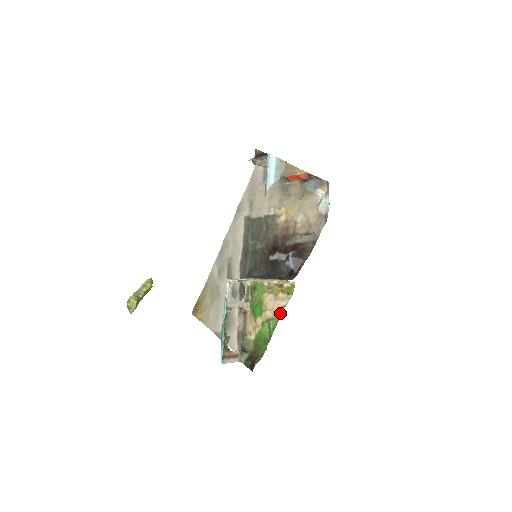
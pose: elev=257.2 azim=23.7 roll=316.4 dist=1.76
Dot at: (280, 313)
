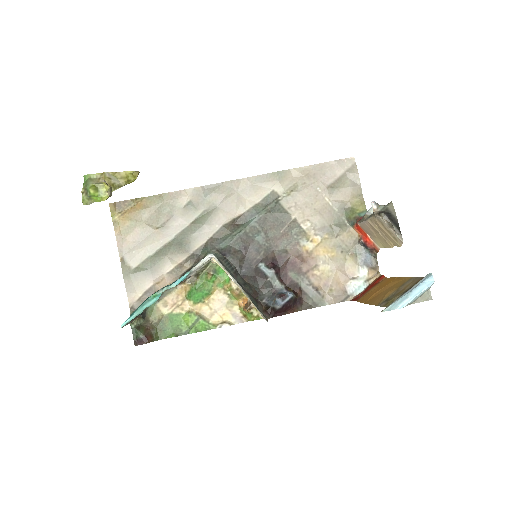
Dot at: (220, 325)
